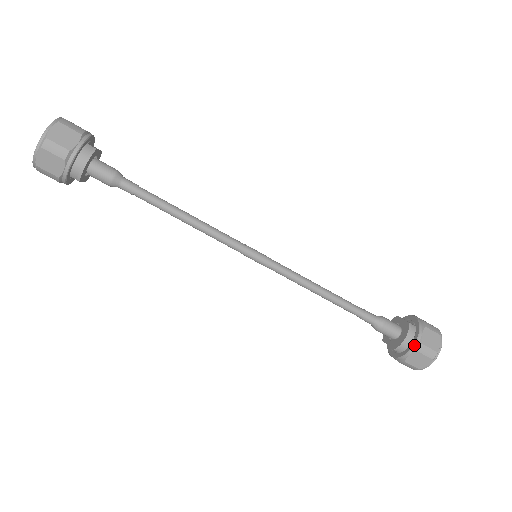
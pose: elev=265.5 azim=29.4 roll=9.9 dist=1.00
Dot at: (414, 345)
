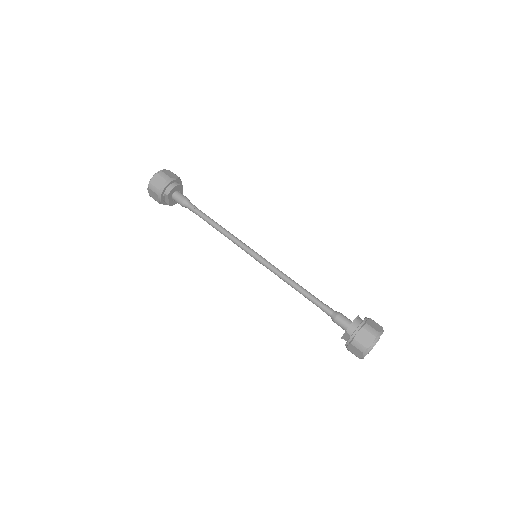
Dot at: (360, 324)
